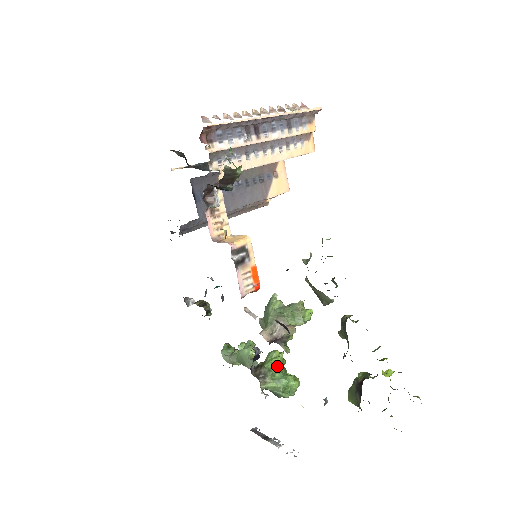
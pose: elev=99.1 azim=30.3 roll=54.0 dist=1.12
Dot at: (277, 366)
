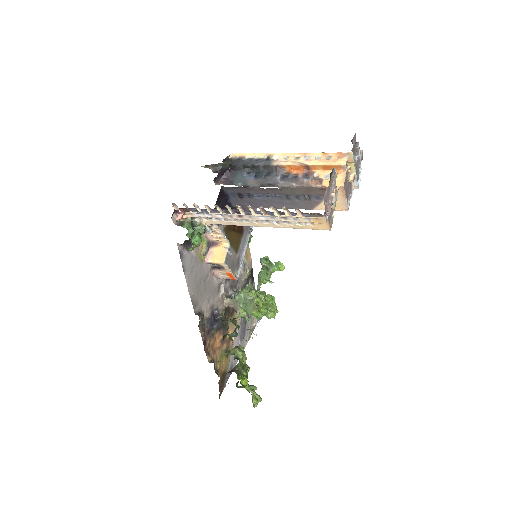
Dot at: occluded
